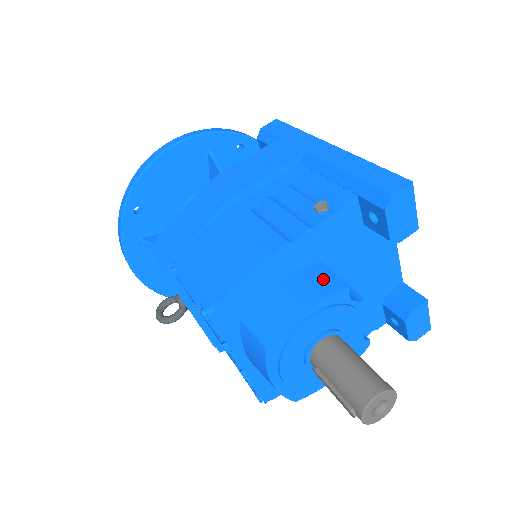
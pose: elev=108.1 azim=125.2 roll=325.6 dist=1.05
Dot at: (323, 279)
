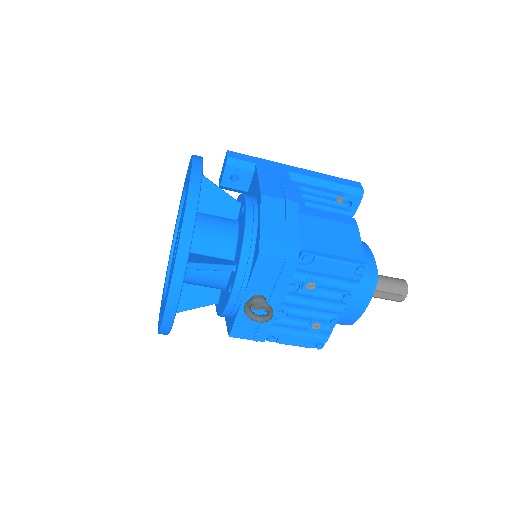
Dot at: occluded
